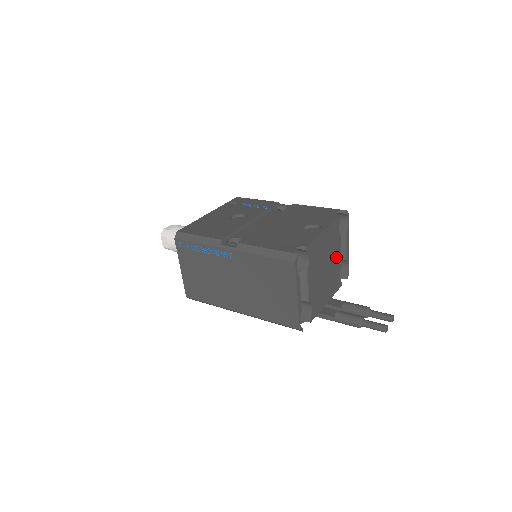
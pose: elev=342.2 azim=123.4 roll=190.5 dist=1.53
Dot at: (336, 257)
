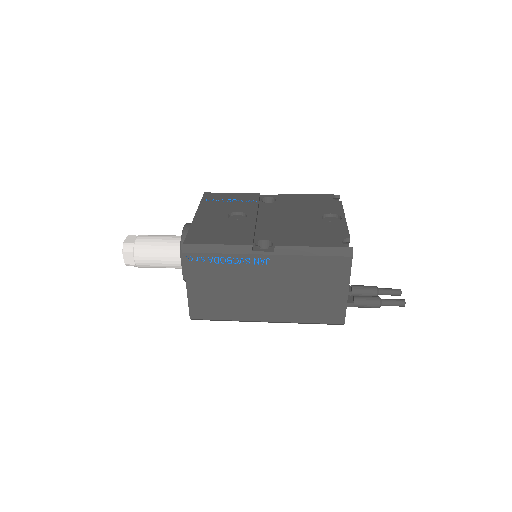
Dot at: occluded
